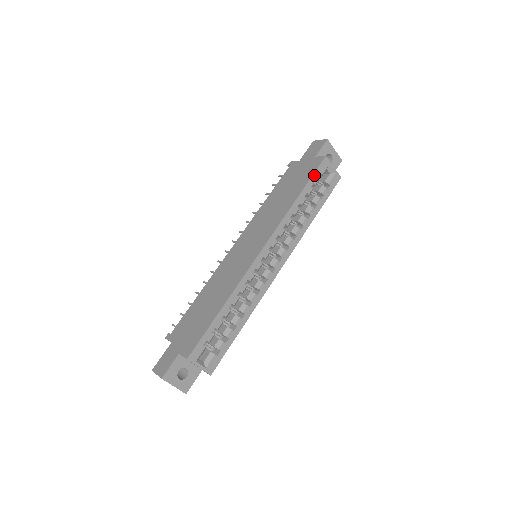
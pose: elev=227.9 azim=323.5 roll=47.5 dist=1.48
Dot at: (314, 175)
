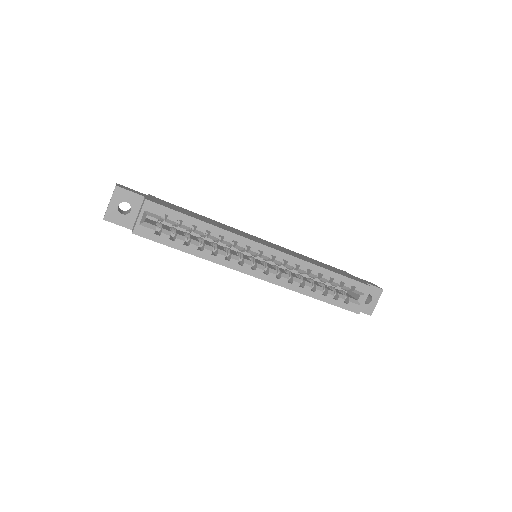
Dot at: (352, 280)
